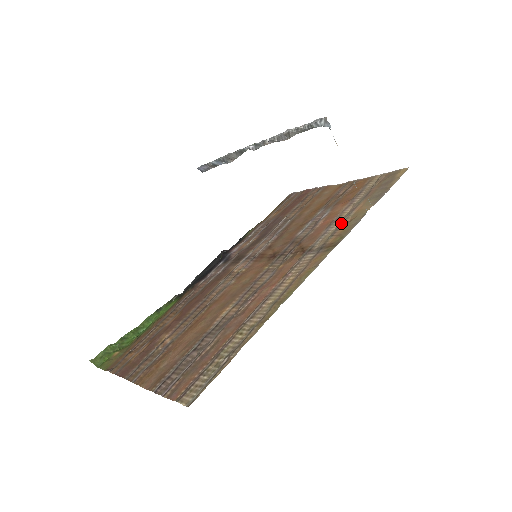
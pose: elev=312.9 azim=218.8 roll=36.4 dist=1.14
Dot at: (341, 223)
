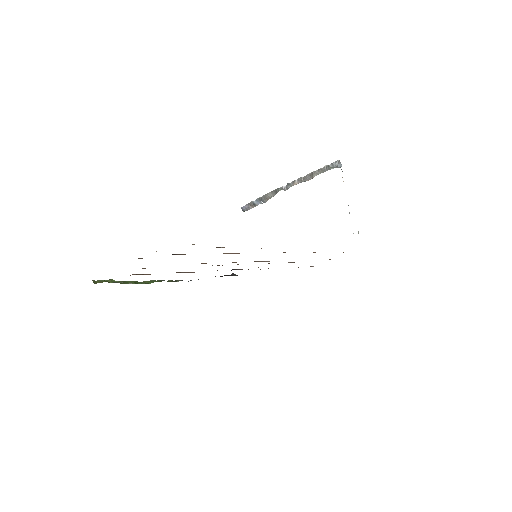
Dot at: occluded
